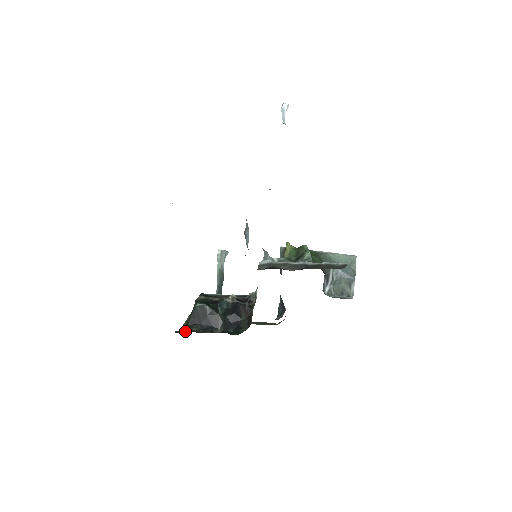
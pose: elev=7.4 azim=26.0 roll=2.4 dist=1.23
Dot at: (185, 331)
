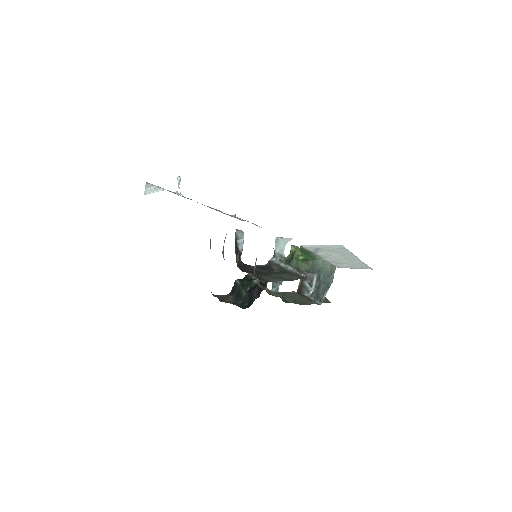
Dot at: (224, 297)
